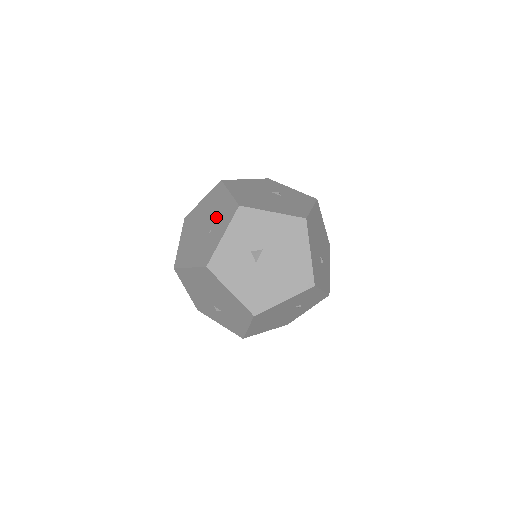
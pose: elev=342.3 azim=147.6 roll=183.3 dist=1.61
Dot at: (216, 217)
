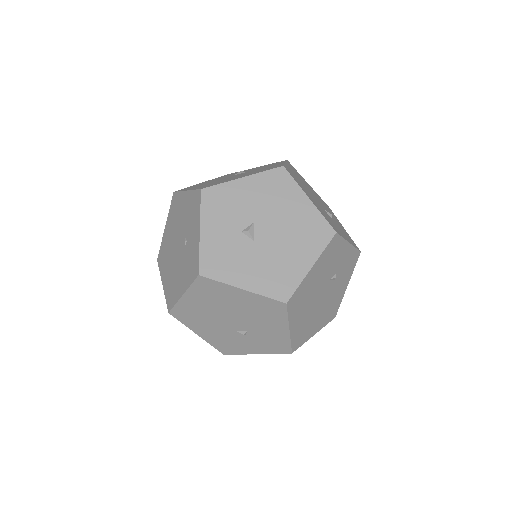
Dot at: (185, 224)
